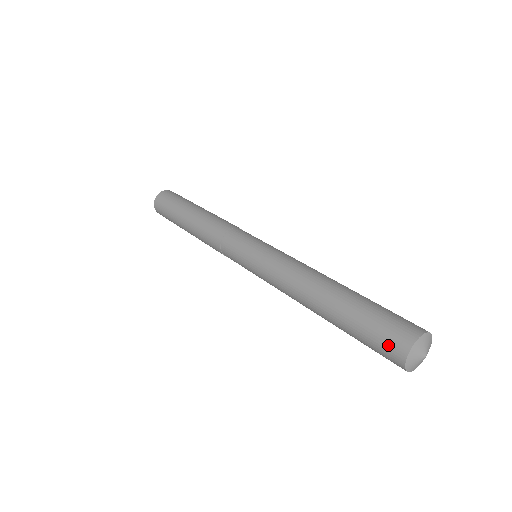
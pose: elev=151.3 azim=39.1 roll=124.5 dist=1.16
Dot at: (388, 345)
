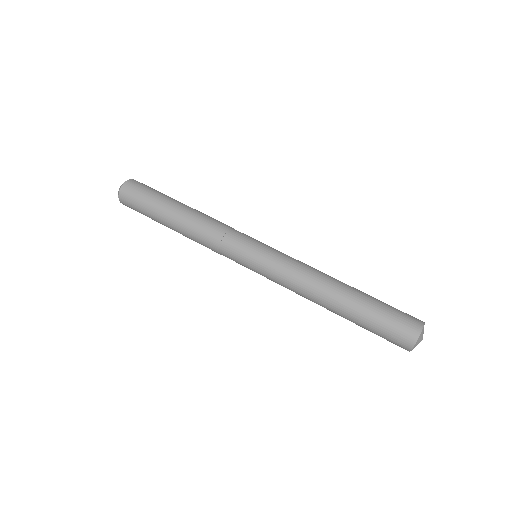
Dot at: (400, 334)
